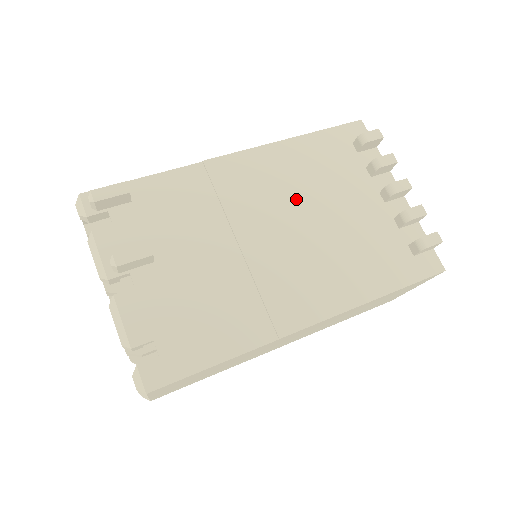
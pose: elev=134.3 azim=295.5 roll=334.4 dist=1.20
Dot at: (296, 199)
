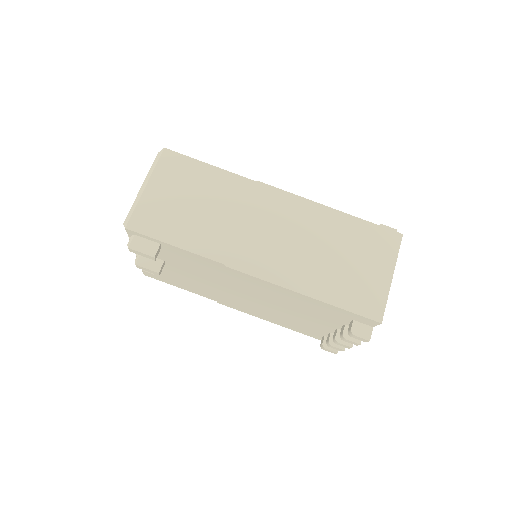
Dot at: (276, 302)
